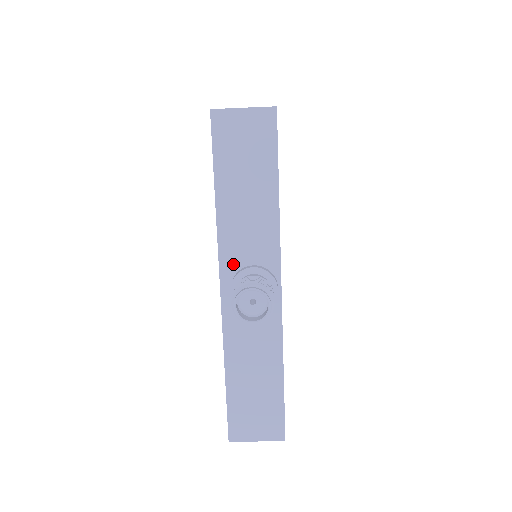
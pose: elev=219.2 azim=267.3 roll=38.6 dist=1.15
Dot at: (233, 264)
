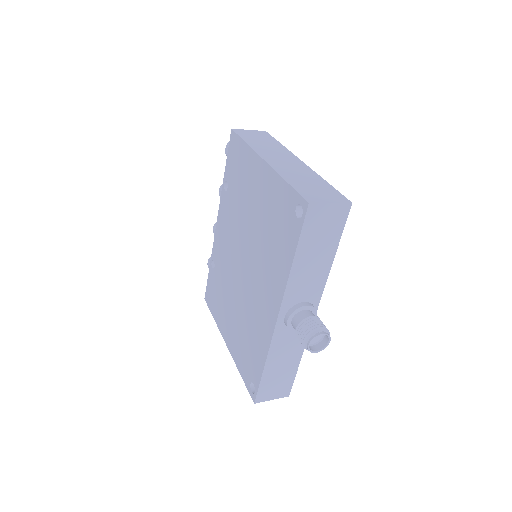
Dot at: (291, 302)
